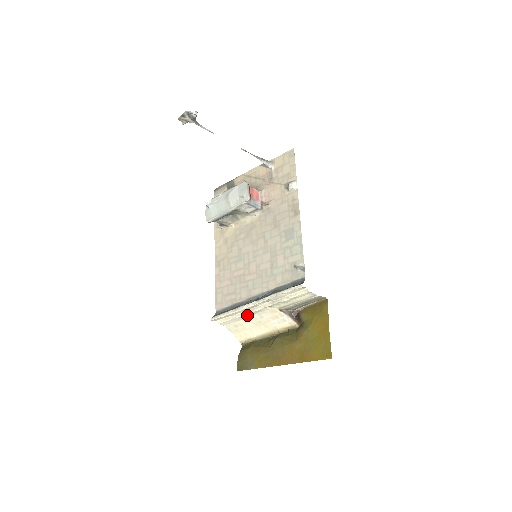
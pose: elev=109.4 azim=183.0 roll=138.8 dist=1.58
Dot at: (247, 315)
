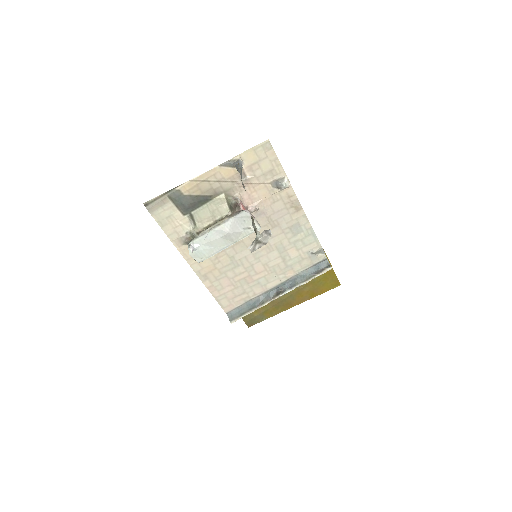
Dot at: occluded
